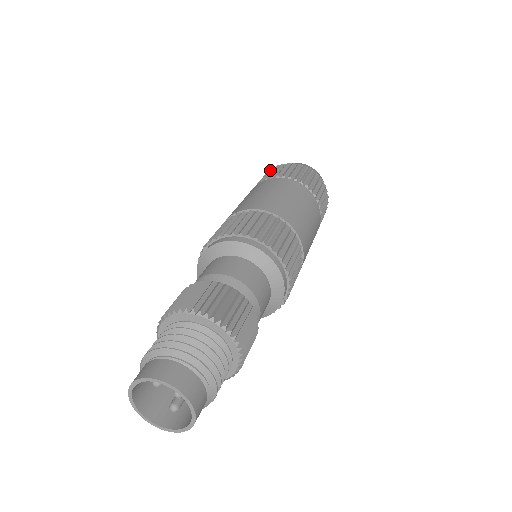
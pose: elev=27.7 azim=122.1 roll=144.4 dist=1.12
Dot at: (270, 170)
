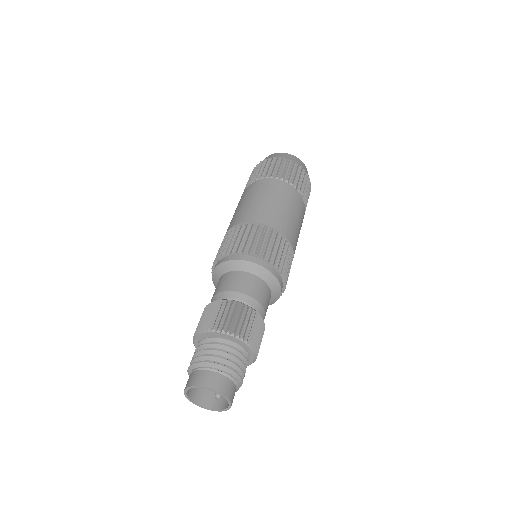
Dot at: (253, 171)
